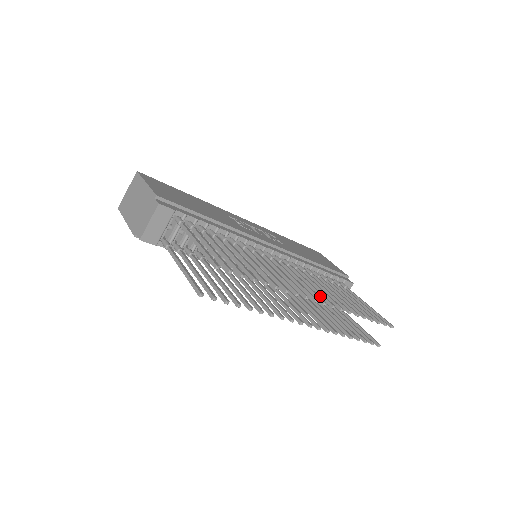
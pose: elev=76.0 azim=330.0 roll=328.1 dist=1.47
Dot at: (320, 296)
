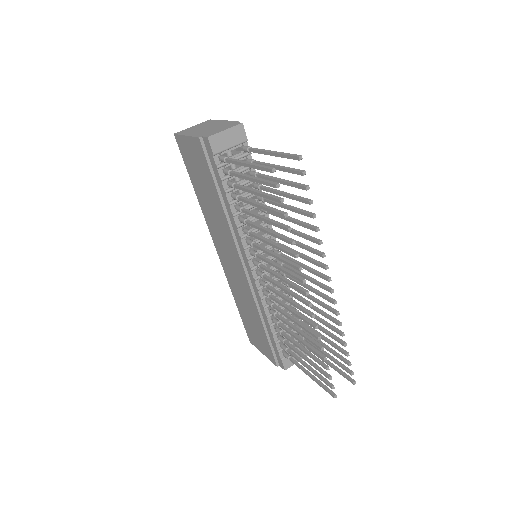
Dot at: (321, 294)
